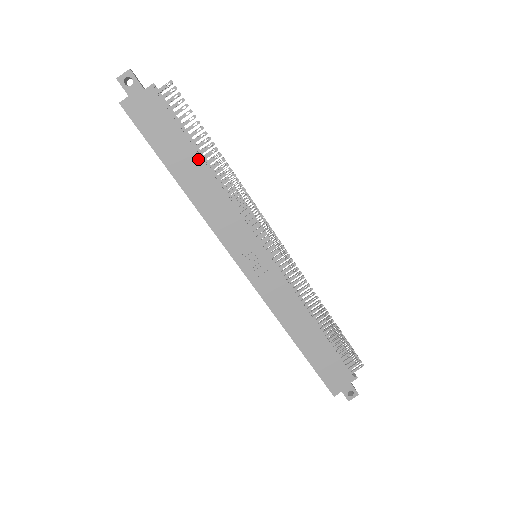
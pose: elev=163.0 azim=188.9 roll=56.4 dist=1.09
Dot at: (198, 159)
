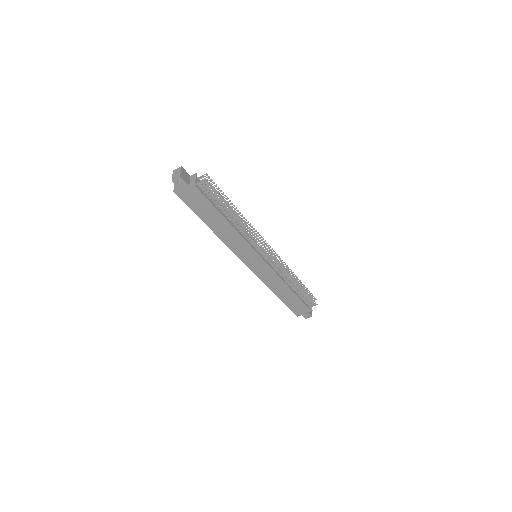
Dot at: (222, 218)
